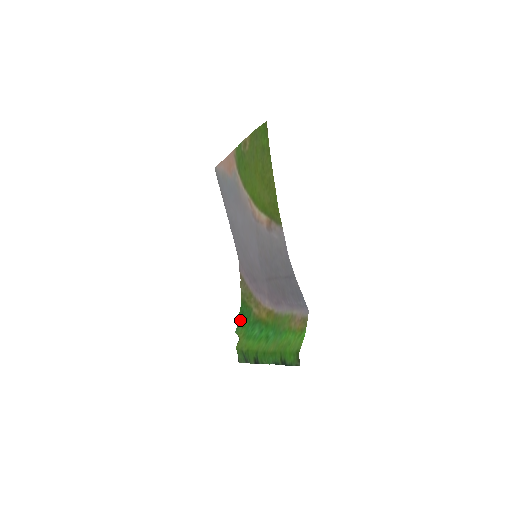
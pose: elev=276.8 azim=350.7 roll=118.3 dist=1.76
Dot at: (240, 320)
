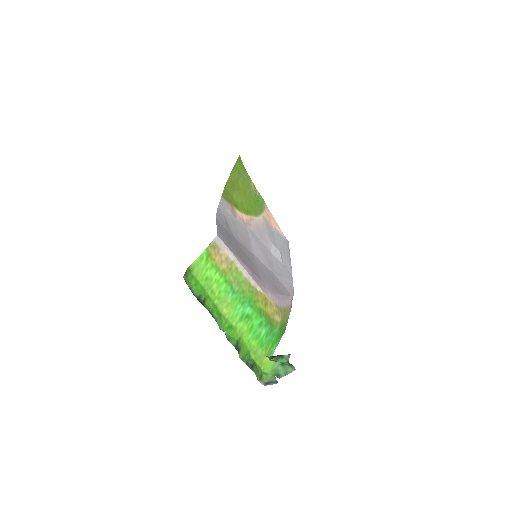
Dot at: (277, 343)
